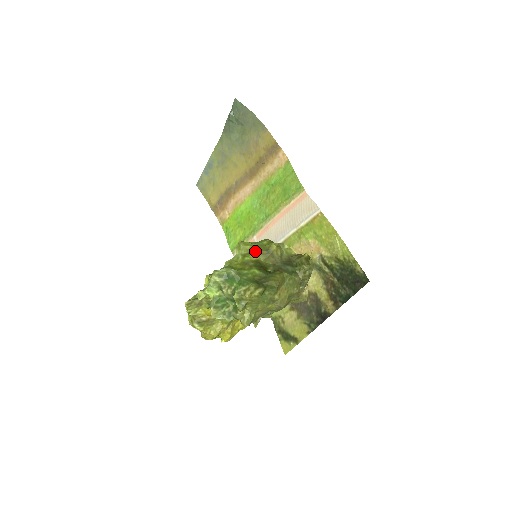
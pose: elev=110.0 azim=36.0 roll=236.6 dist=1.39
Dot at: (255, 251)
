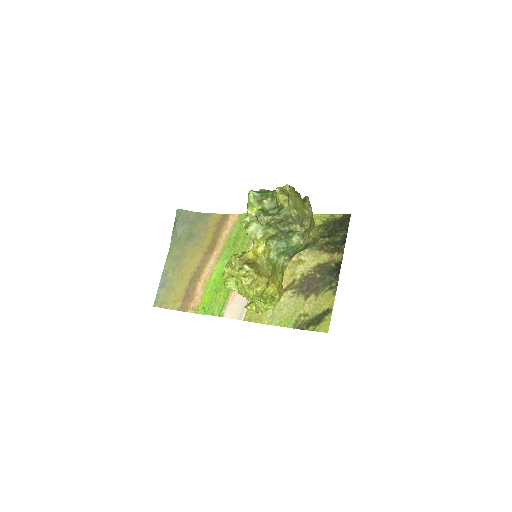
Dot at: occluded
